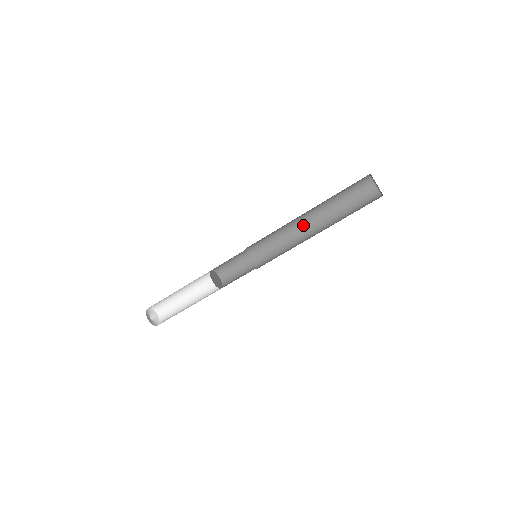
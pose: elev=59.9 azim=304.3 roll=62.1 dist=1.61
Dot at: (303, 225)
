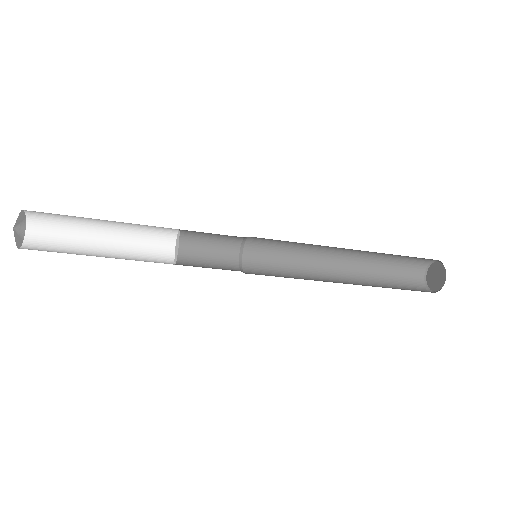
Dot at: (328, 263)
